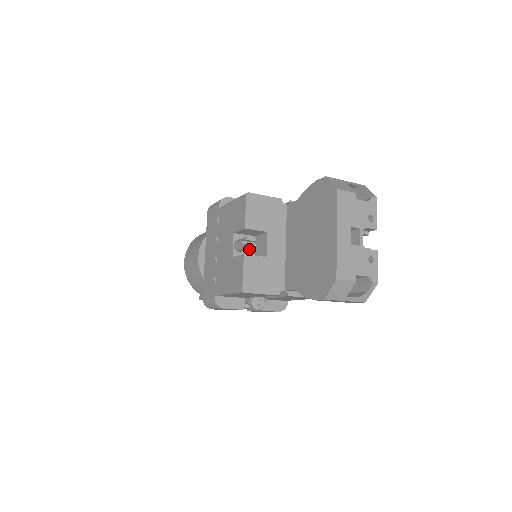
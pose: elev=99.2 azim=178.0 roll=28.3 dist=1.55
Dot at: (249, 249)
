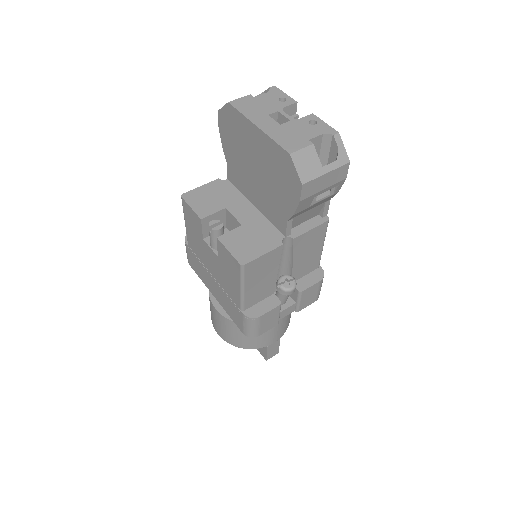
Dot at: occluded
